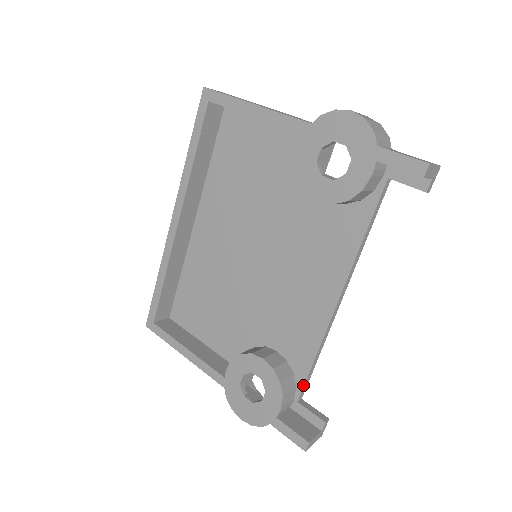
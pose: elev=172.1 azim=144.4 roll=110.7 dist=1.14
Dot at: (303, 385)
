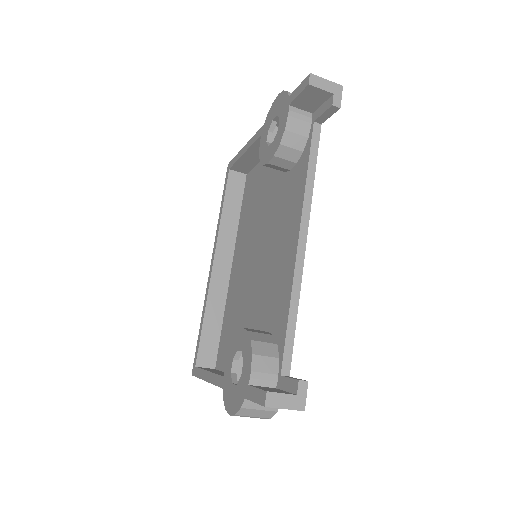
Dot at: (283, 351)
